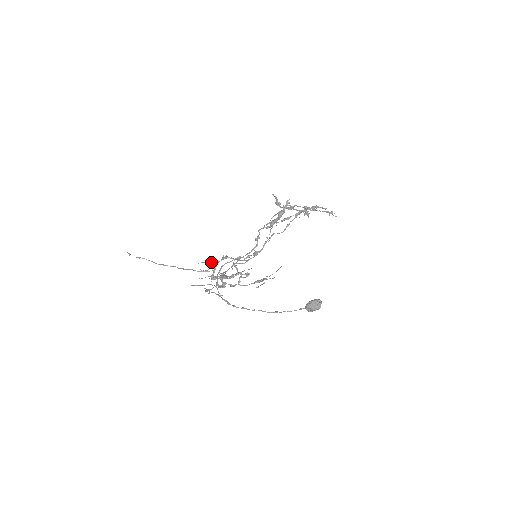
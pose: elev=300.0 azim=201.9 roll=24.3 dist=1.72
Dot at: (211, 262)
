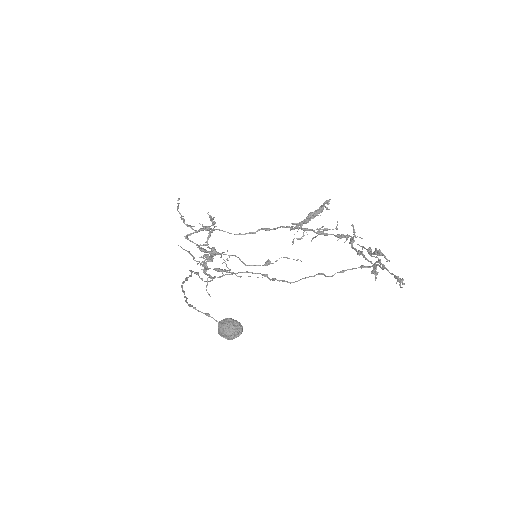
Dot at: occluded
